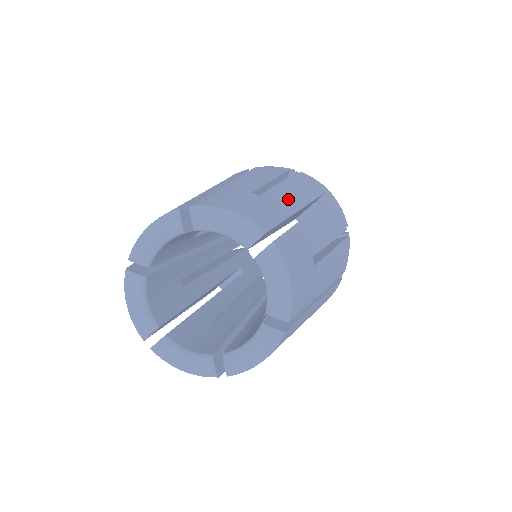
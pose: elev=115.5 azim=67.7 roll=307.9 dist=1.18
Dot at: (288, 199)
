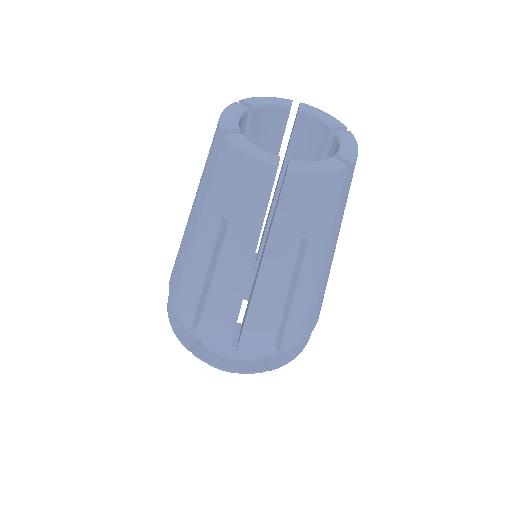
Dot at: occluded
